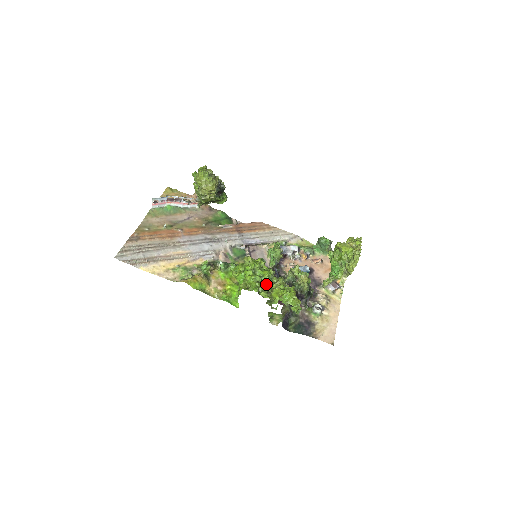
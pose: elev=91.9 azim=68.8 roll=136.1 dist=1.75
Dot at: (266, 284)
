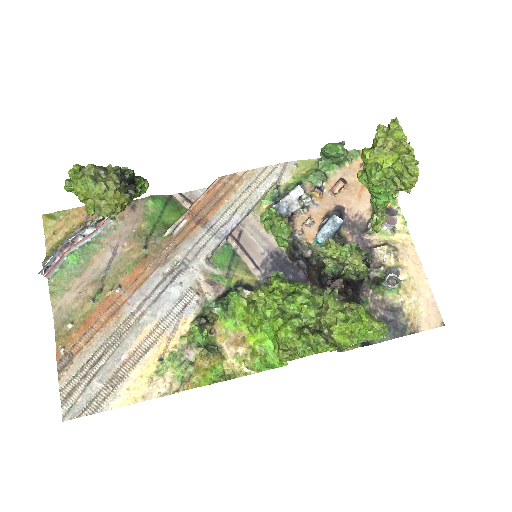
Dot at: (313, 322)
